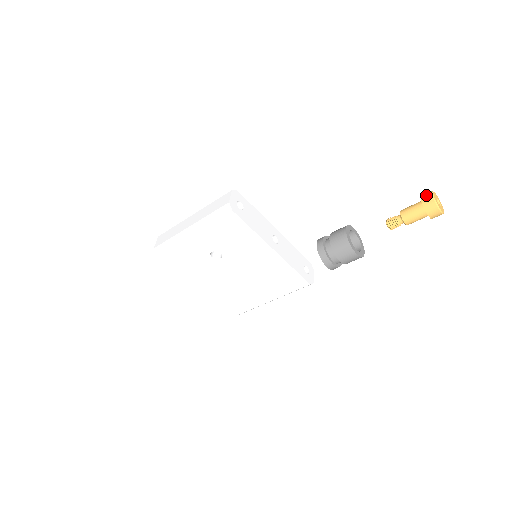
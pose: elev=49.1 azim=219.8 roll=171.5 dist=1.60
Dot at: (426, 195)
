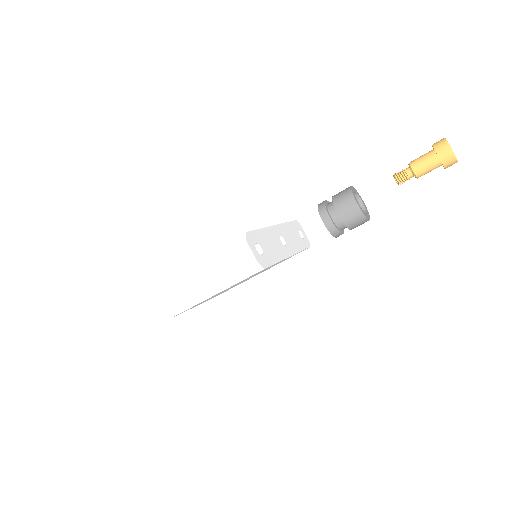
Dot at: (443, 150)
